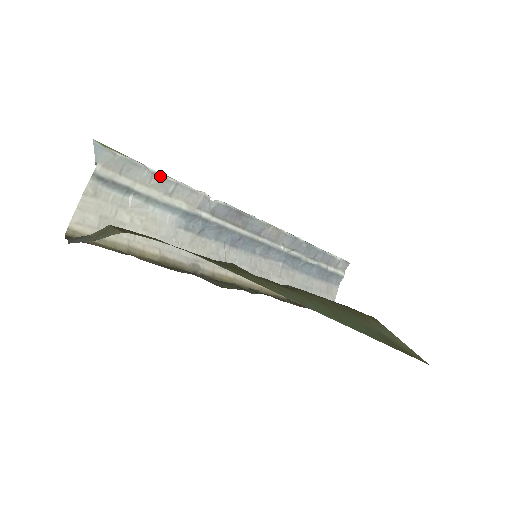
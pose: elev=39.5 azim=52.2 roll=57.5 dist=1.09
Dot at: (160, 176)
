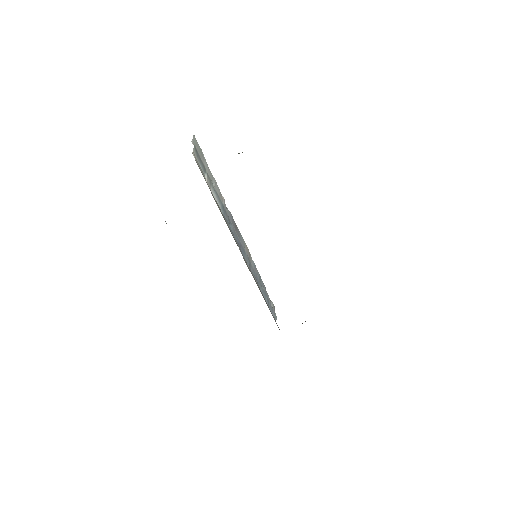
Dot at: (210, 171)
